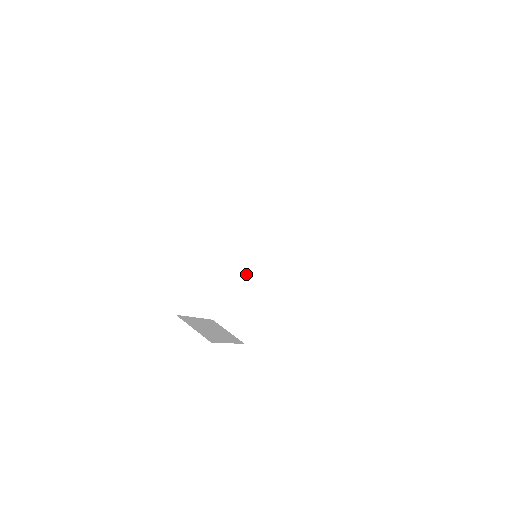
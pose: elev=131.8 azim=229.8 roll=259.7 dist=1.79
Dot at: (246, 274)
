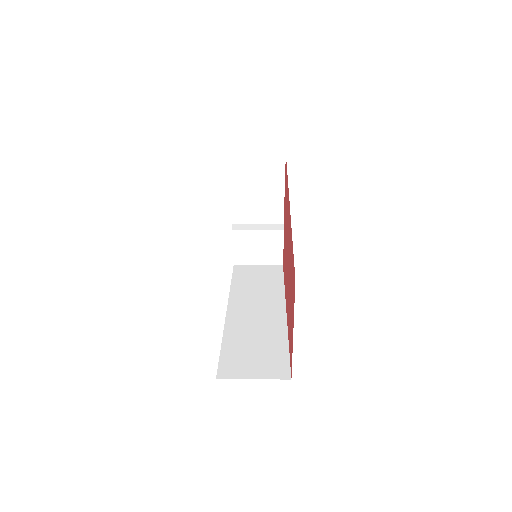
Dot at: (229, 323)
